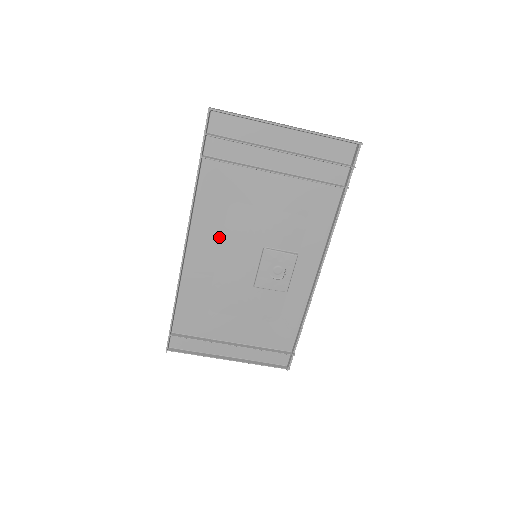
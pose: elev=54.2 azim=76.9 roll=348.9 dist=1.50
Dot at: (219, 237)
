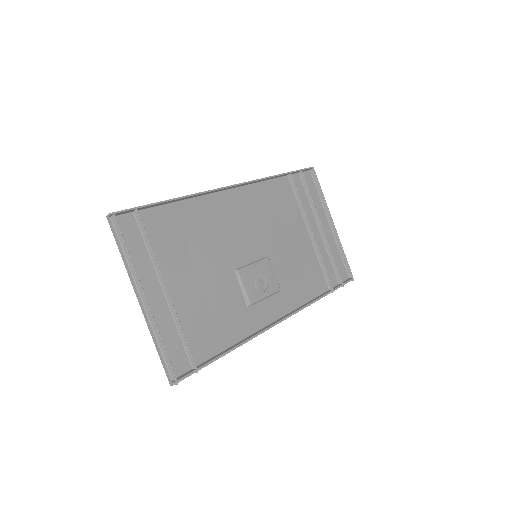
Dot at: (251, 214)
